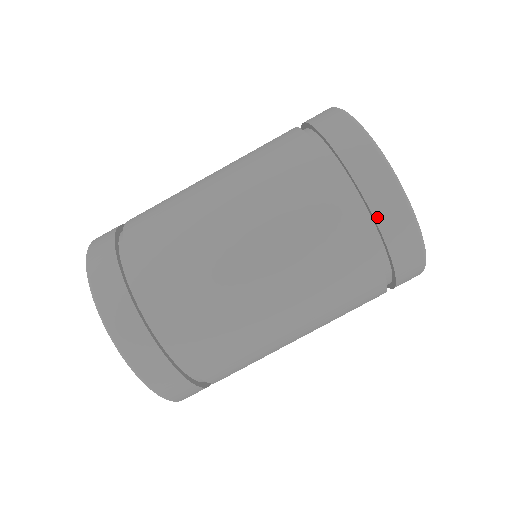
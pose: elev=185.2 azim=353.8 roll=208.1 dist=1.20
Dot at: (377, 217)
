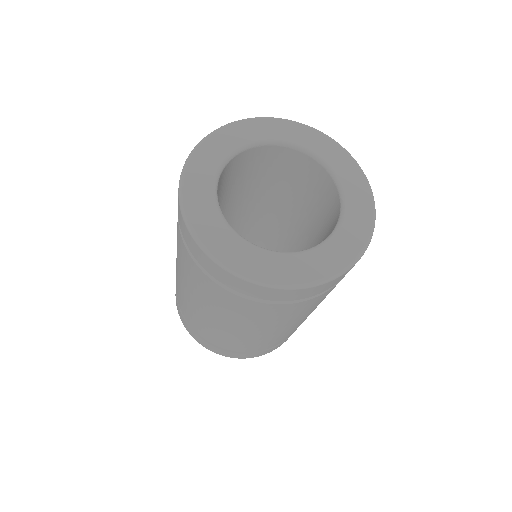
Dot at: (227, 285)
